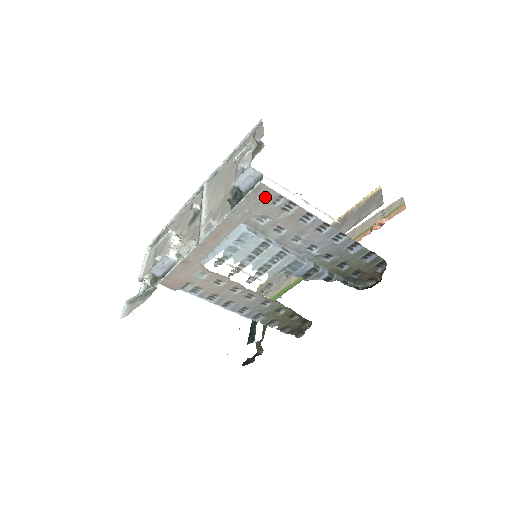
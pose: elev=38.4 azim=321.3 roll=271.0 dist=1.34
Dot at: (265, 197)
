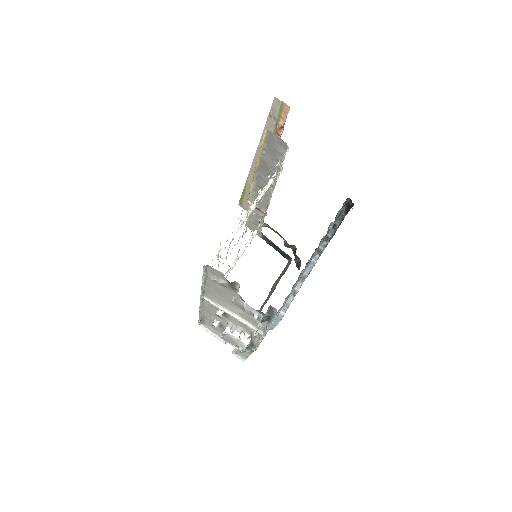
Dot at: occluded
